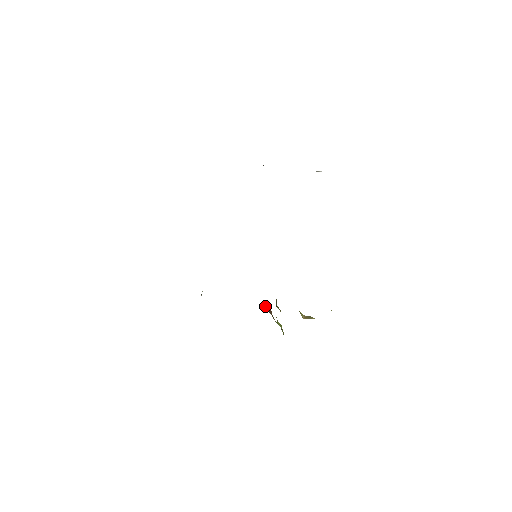
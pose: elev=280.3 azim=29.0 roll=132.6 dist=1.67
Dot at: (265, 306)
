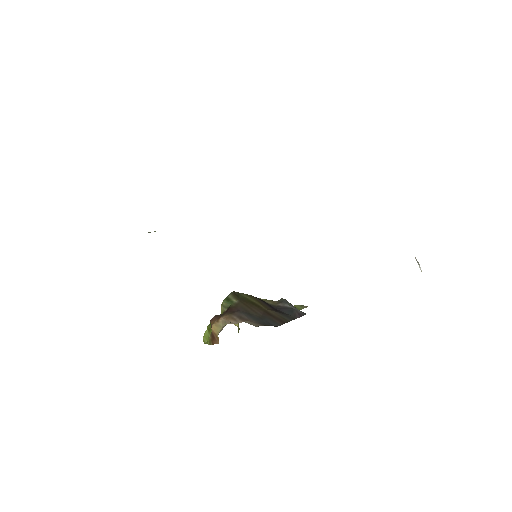
Dot at: (214, 330)
